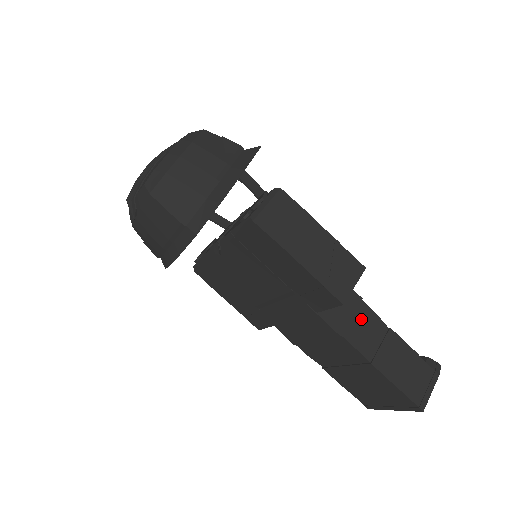
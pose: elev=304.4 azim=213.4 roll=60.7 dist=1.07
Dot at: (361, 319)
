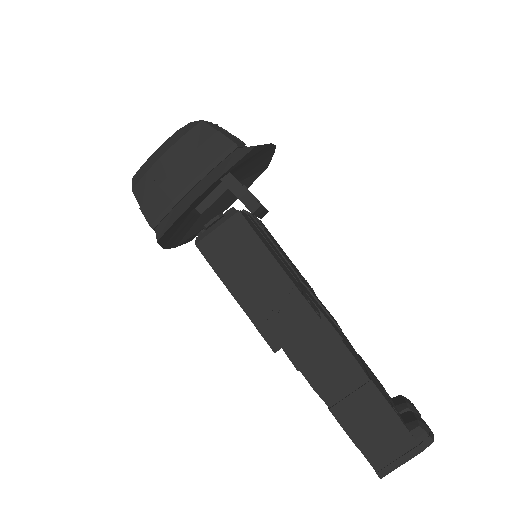
Dot at: (333, 361)
